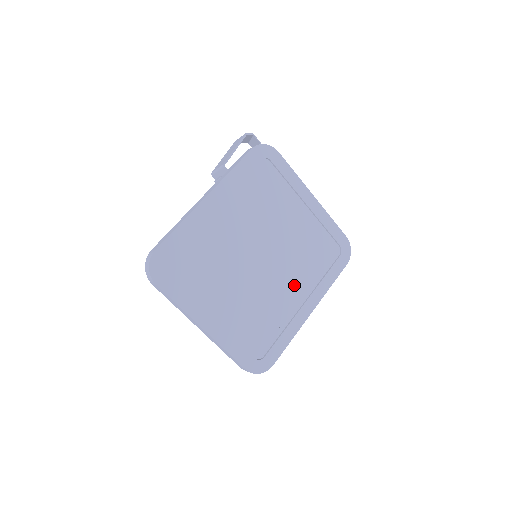
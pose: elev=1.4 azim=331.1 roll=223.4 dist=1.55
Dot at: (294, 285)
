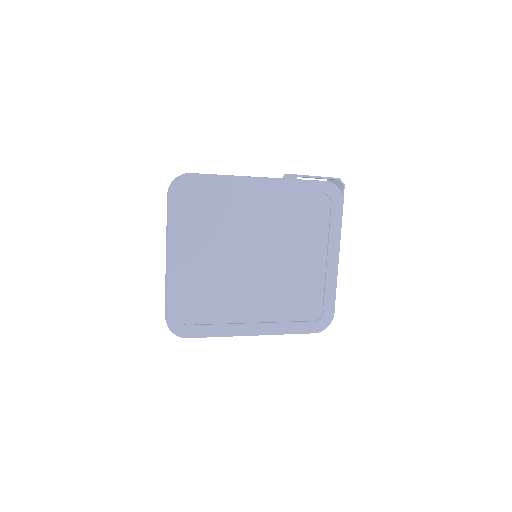
Dot at: (260, 303)
